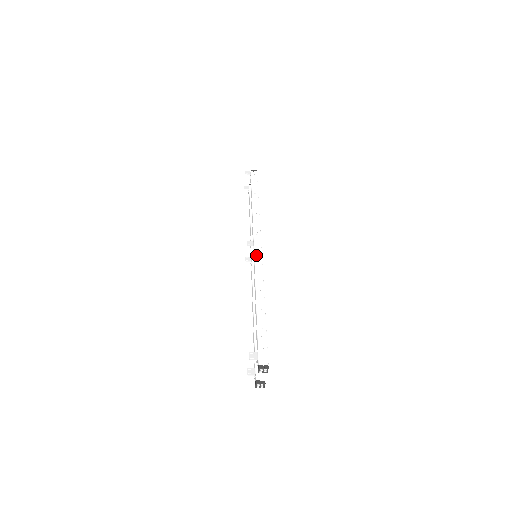
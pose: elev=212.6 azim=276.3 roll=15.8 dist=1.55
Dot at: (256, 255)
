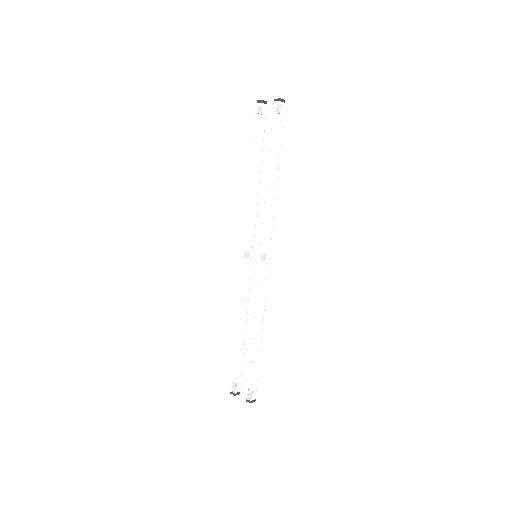
Dot at: (265, 274)
